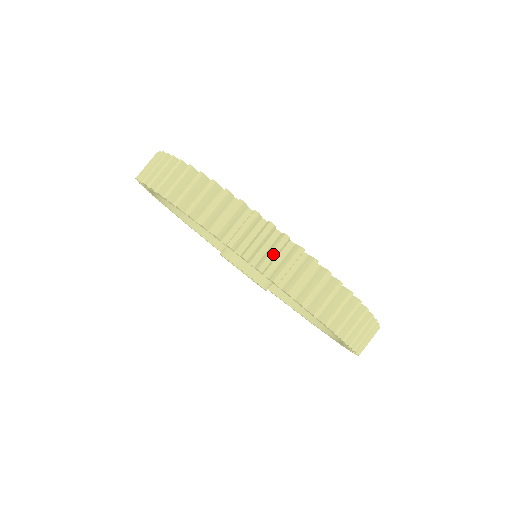
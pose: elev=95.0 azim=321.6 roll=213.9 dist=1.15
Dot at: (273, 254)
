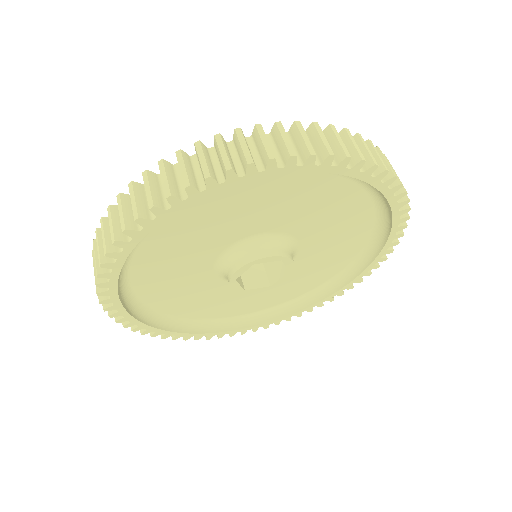
Dot at: (133, 202)
